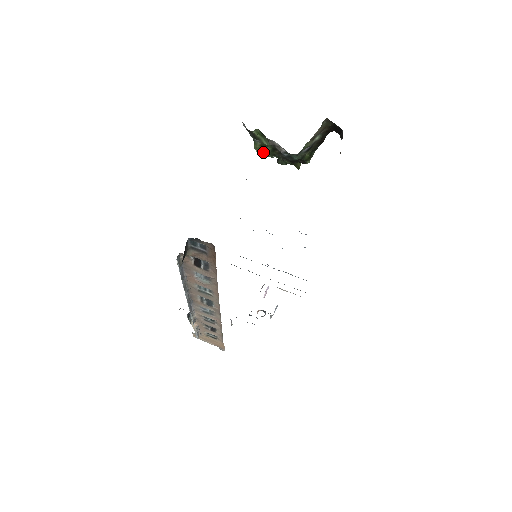
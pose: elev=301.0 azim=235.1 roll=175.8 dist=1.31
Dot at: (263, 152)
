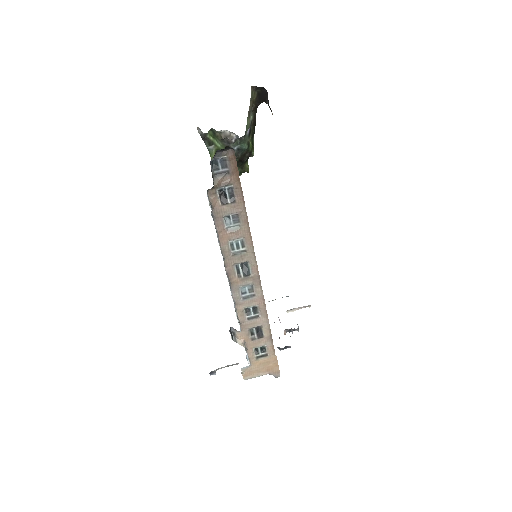
Dot at: occluded
